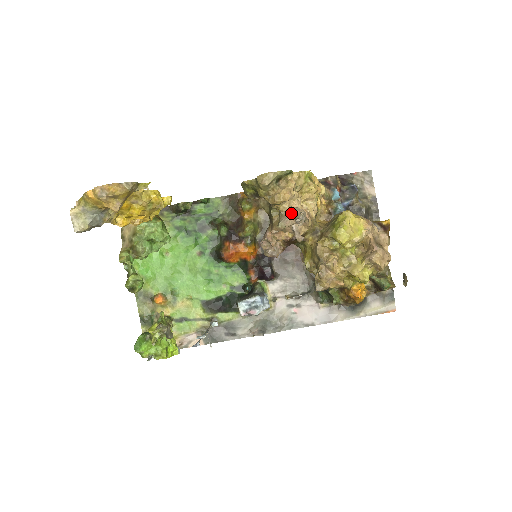
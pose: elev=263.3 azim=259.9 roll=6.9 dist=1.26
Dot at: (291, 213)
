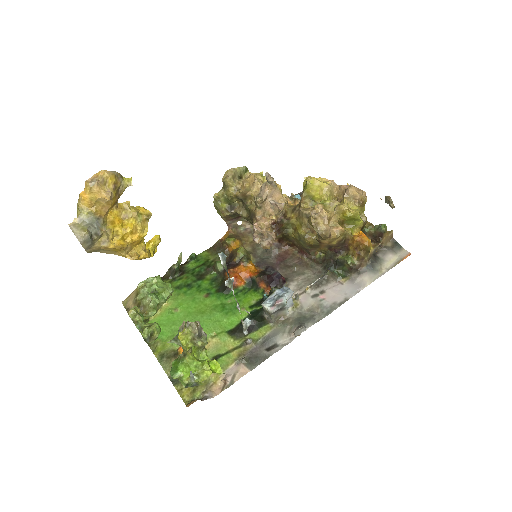
Dot at: (262, 189)
